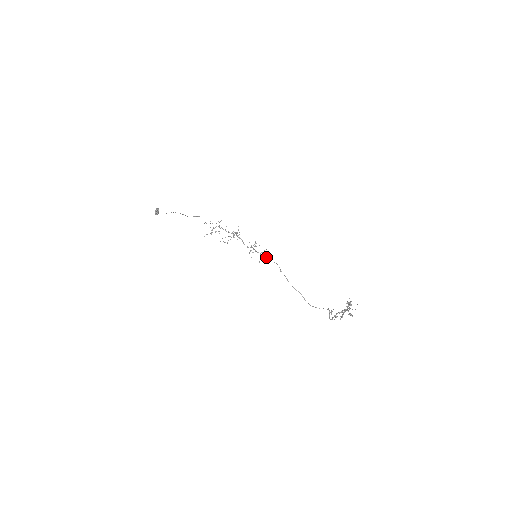
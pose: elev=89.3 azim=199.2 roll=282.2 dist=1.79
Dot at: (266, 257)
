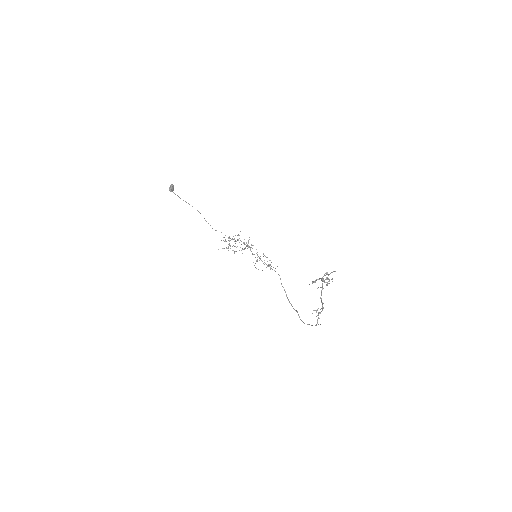
Dot at: occluded
